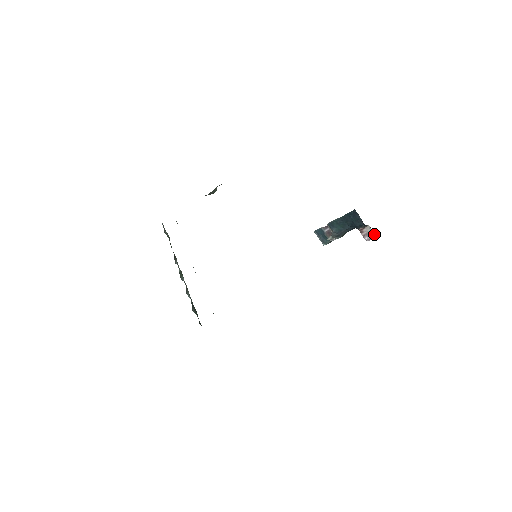
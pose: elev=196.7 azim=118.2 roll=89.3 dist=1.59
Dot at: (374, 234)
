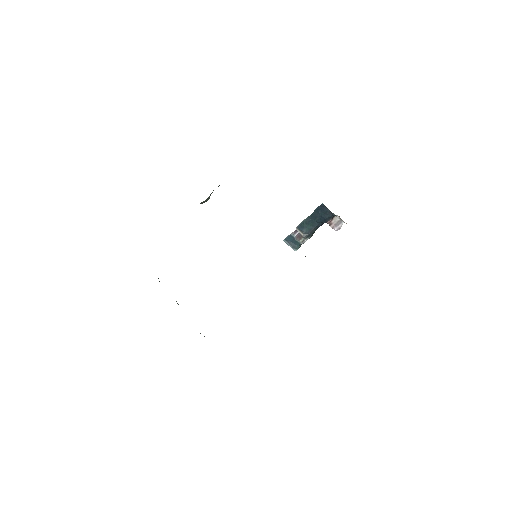
Dot at: (342, 222)
